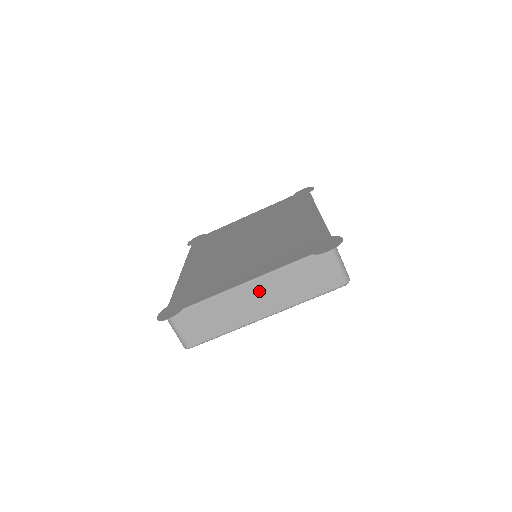
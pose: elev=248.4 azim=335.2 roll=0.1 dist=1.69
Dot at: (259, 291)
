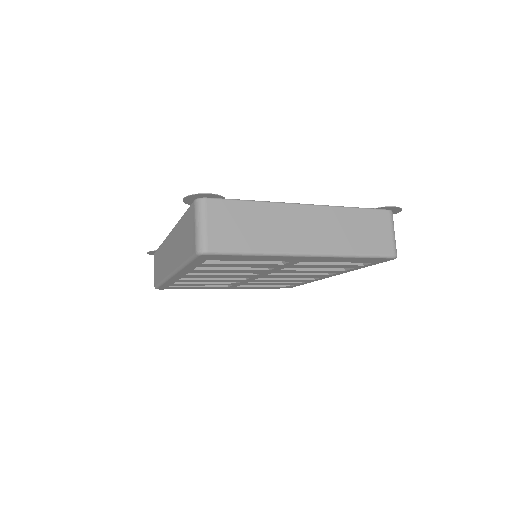
Dot at: (314, 220)
